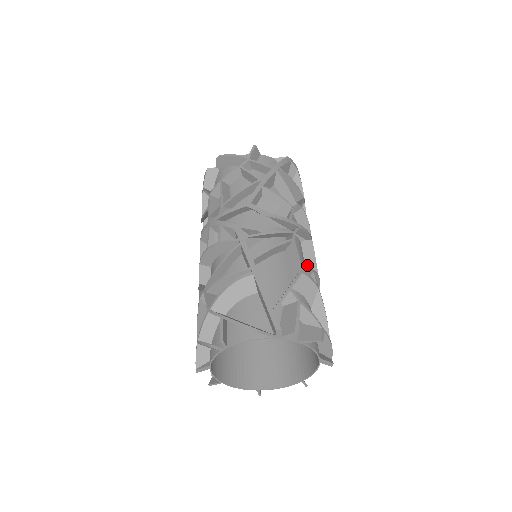
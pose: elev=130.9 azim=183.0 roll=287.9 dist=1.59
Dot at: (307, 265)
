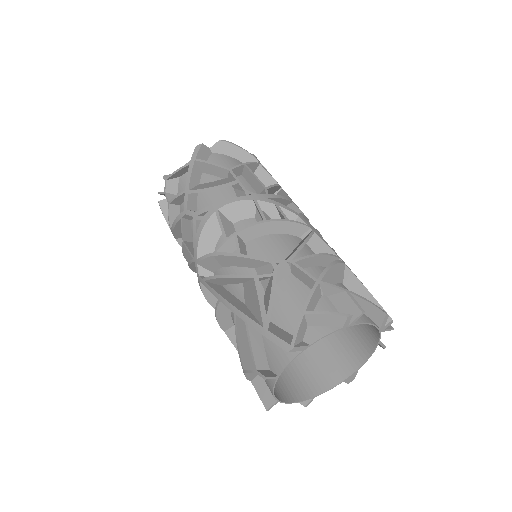
Dot at: occluded
